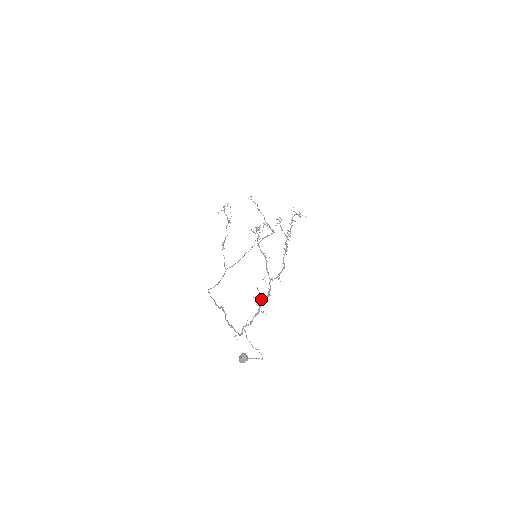
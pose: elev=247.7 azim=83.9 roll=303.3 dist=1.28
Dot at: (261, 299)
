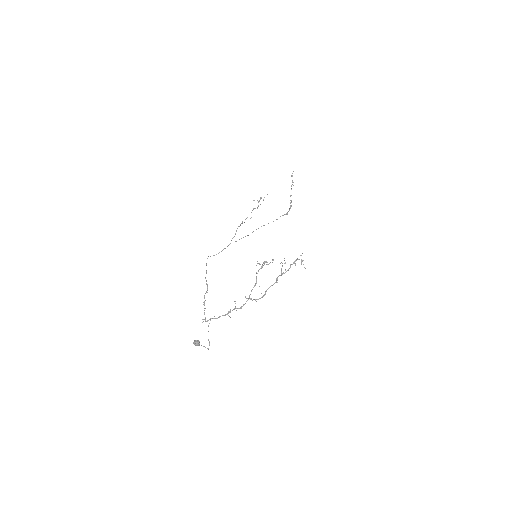
Dot at: (234, 308)
